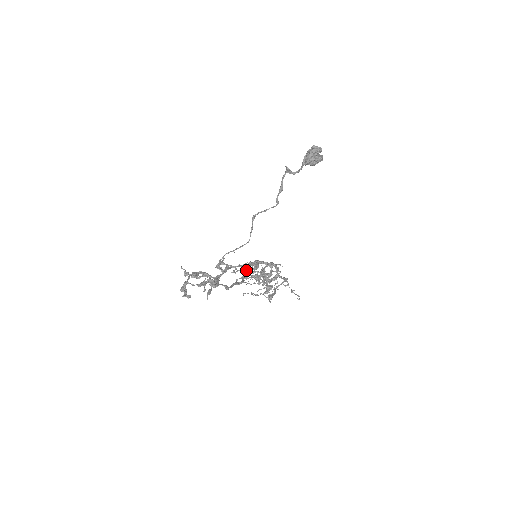
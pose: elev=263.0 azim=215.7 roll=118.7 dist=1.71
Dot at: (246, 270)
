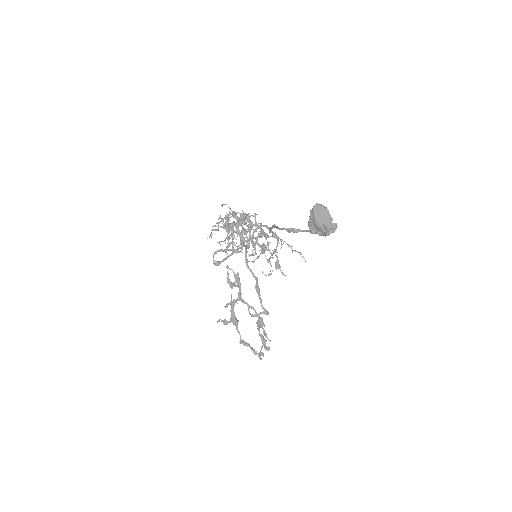
Dot at: occluded
